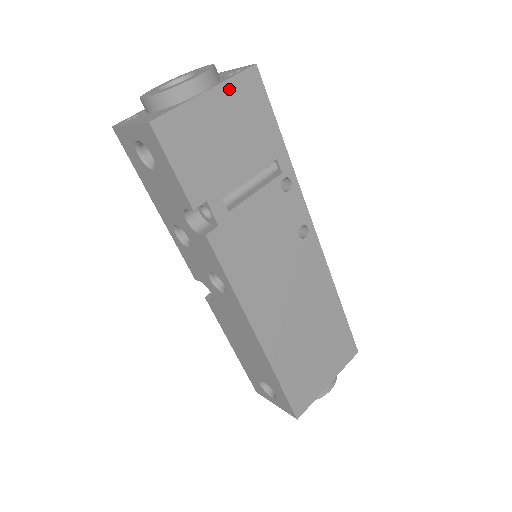
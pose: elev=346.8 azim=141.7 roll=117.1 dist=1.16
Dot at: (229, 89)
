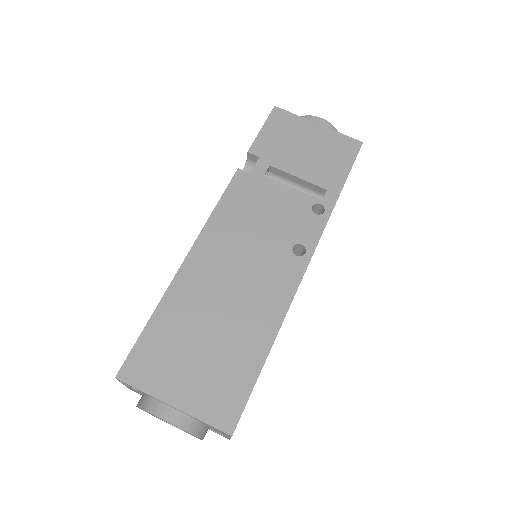
Dot at: (333, 135)
